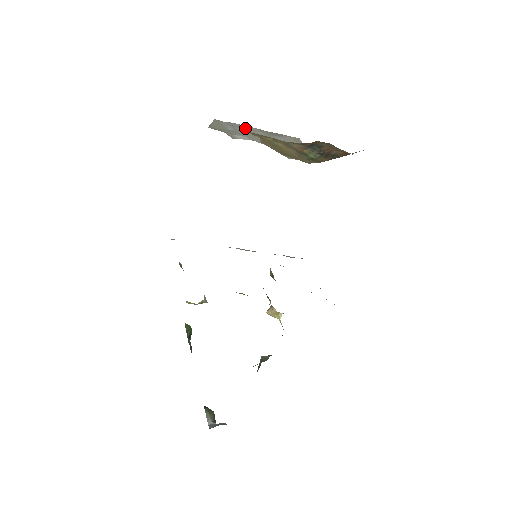
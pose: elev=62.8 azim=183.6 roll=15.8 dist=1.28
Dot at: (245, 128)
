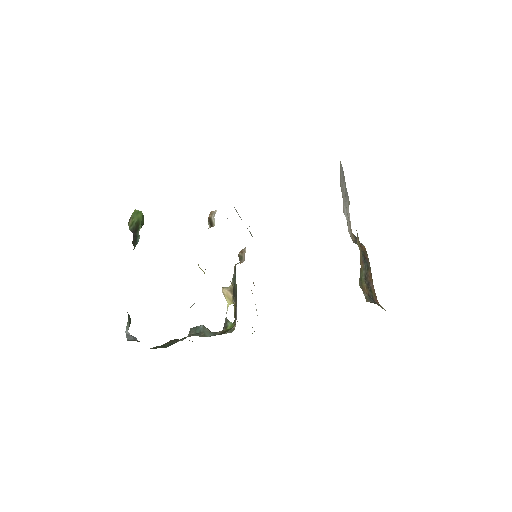
Dot at: (343, 179)
